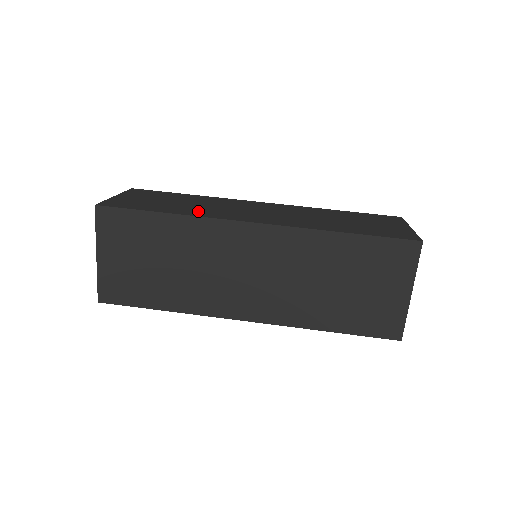
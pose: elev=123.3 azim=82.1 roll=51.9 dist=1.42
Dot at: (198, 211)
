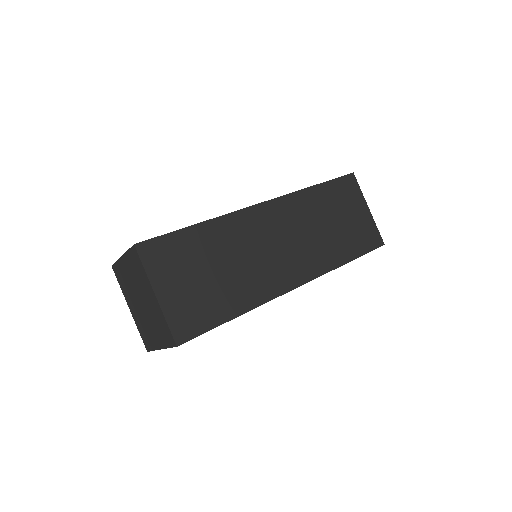
Dot at: occluded
